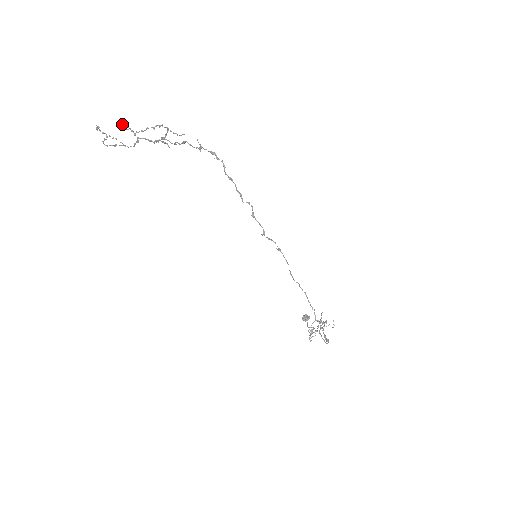
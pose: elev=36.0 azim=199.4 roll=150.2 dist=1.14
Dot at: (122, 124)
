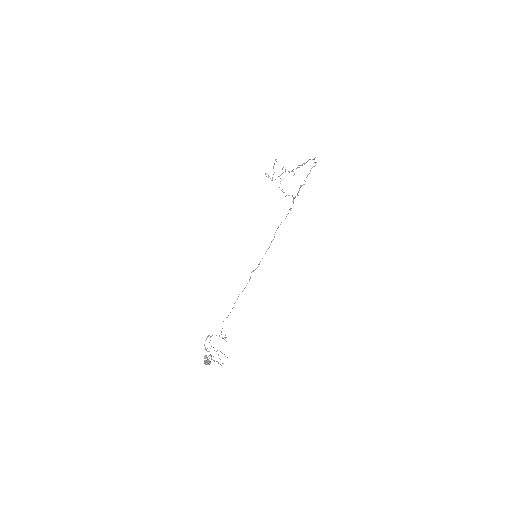
Dot at: occluded
